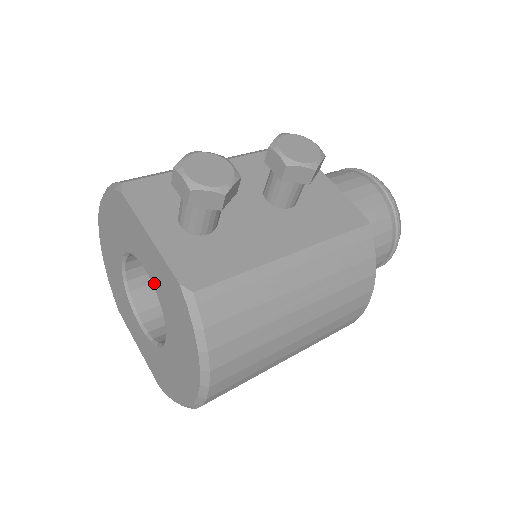
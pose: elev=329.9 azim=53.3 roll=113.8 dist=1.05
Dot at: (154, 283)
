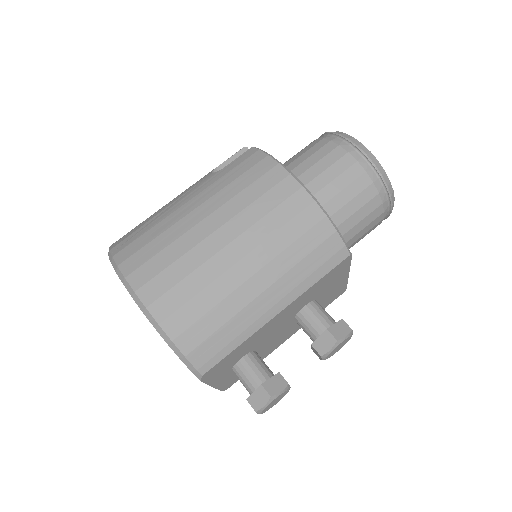
Dot at: occluded
